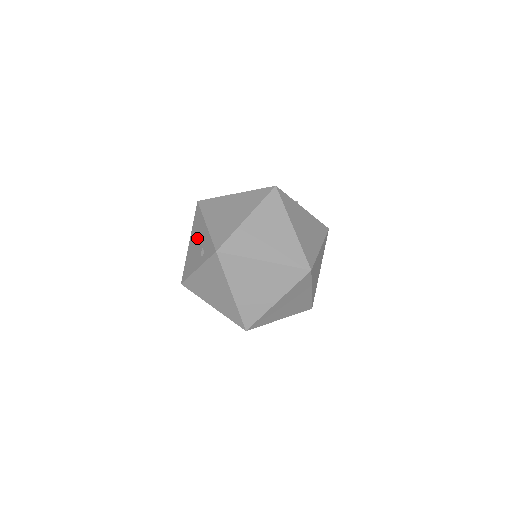
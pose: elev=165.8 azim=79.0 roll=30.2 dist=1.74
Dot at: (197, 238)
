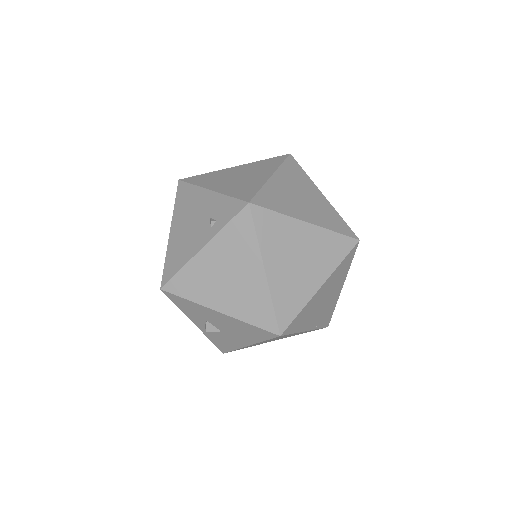
Dot at: (191, 215)
